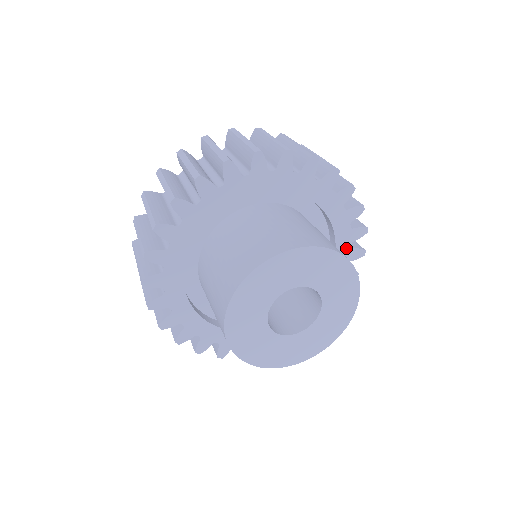
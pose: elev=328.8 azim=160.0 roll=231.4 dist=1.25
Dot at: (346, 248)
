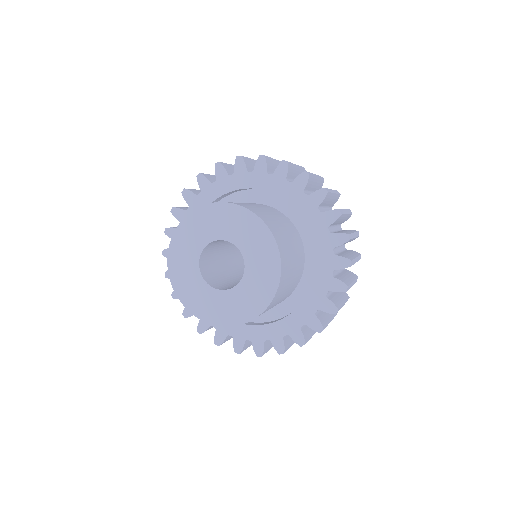
Dot at: (288, 187)
